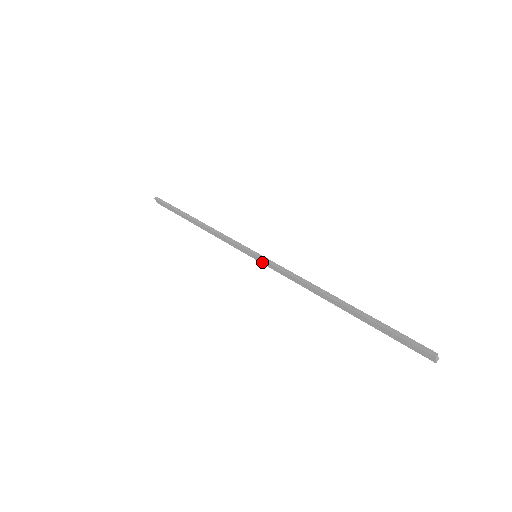
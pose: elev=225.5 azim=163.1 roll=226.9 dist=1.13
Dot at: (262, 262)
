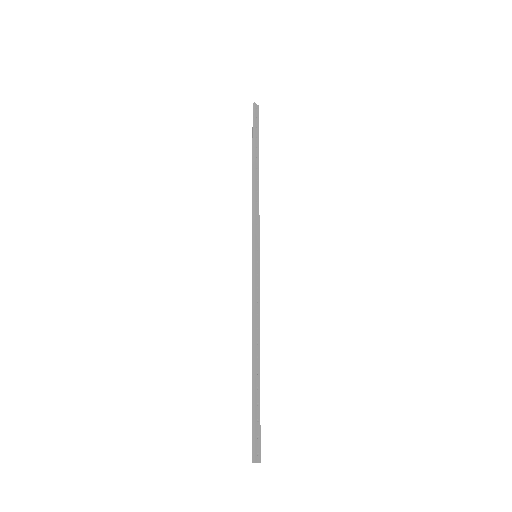
Dot at: (256, 266)
